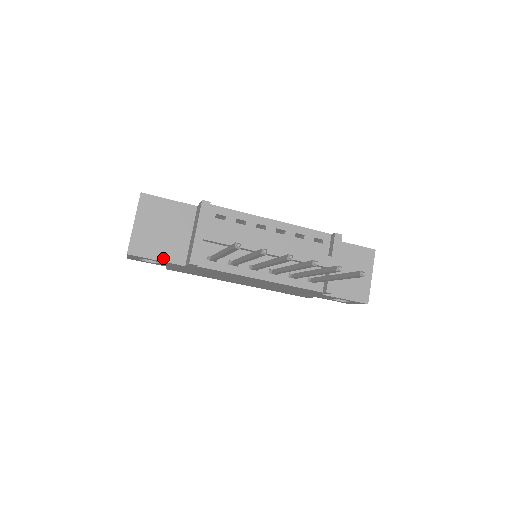
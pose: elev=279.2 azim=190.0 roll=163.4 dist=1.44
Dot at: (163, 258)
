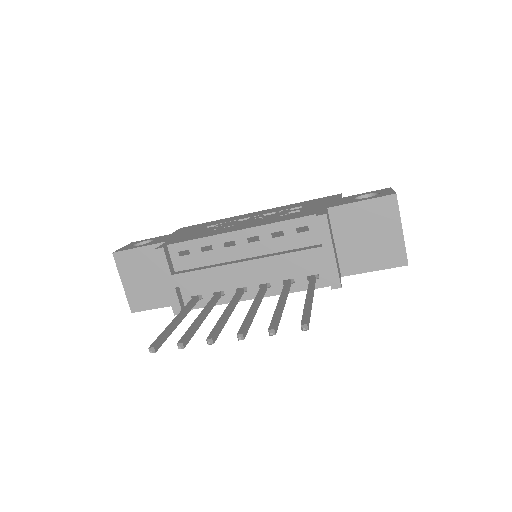
Dot at: (162, 304)
